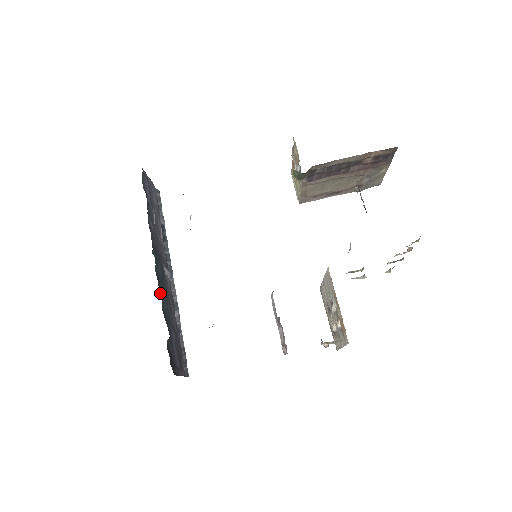
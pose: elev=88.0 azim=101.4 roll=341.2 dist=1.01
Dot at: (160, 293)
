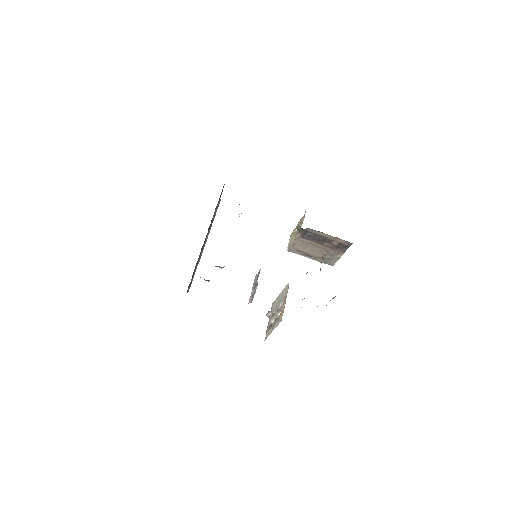
Dot at: occluded
